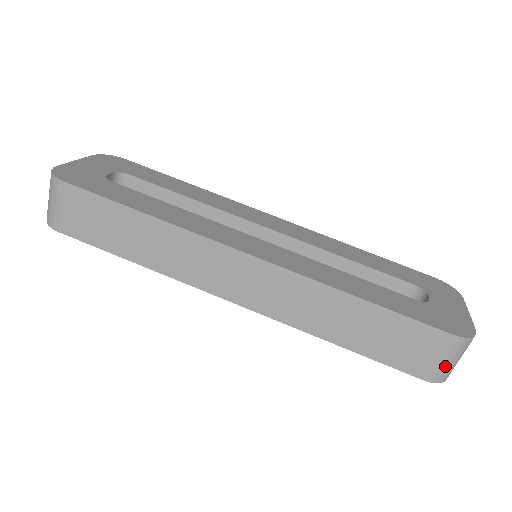
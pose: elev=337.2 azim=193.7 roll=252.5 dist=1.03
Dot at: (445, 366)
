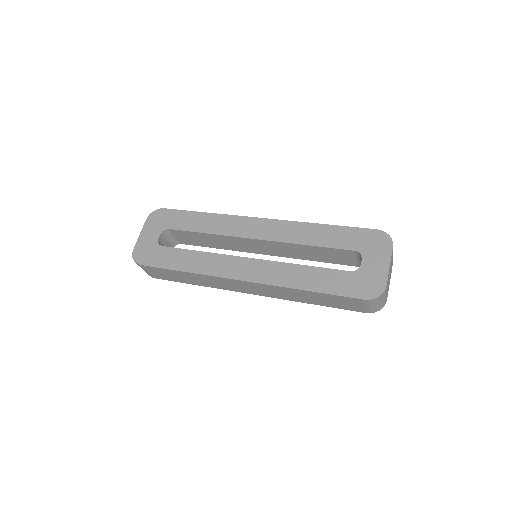
Dot at: (373, 308)
